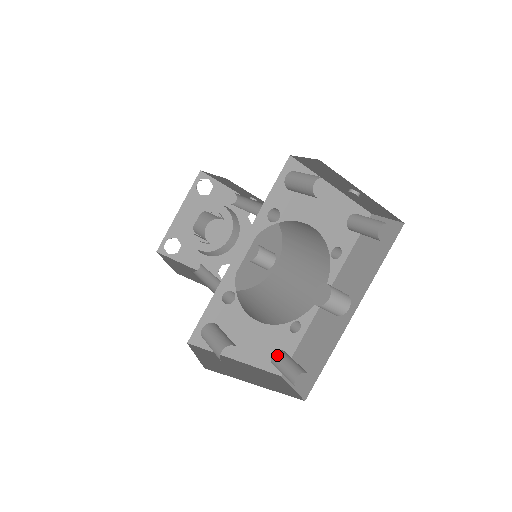
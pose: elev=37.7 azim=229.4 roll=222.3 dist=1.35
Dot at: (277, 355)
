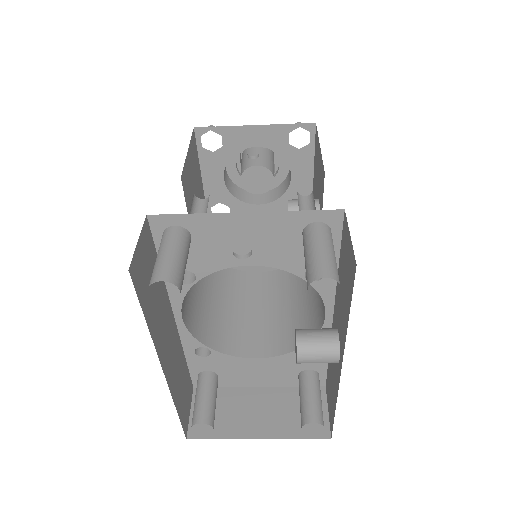
Dot at: (299, 380)
